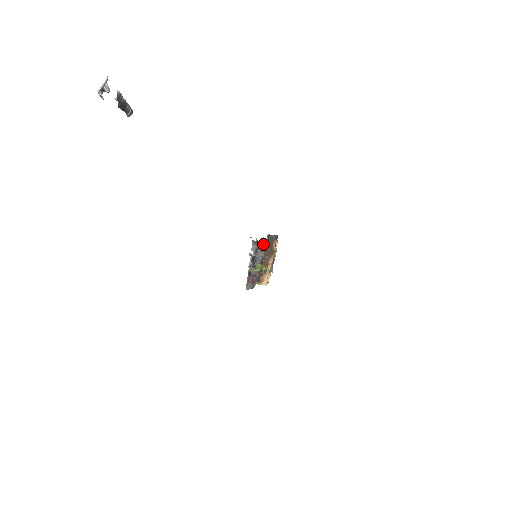
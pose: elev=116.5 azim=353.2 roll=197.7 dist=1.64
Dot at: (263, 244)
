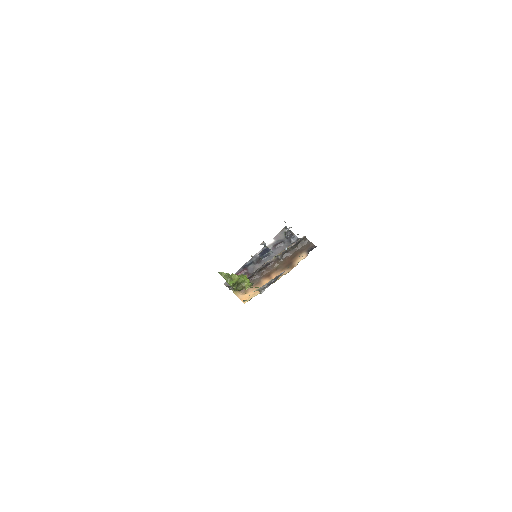
Dot at: (294, 241)
